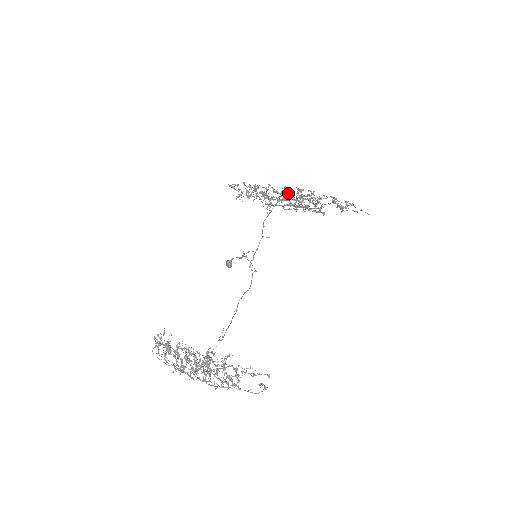
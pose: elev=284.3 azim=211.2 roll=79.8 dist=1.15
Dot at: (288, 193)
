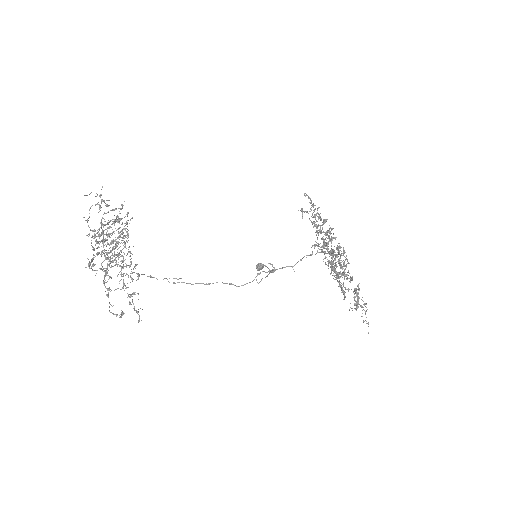
Dot at: occluded
